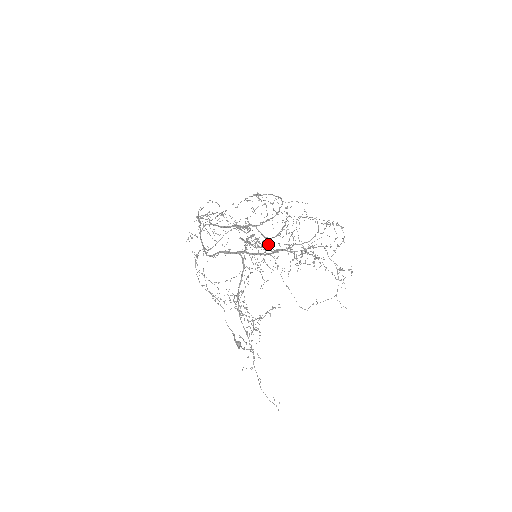
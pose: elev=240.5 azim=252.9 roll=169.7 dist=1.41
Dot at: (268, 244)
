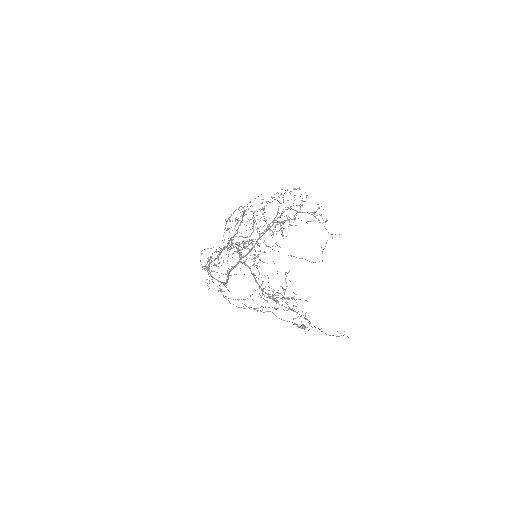
Dot at: (251, 239)
